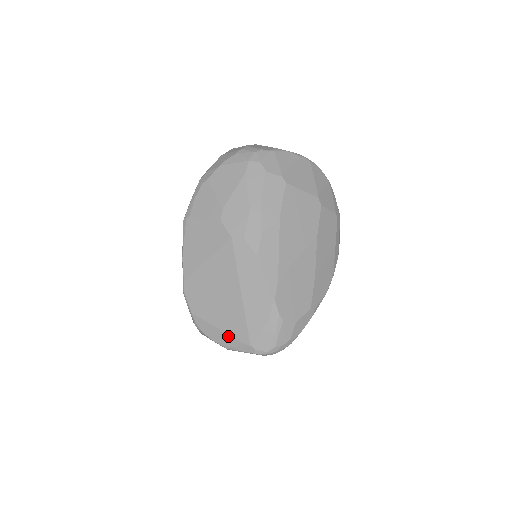
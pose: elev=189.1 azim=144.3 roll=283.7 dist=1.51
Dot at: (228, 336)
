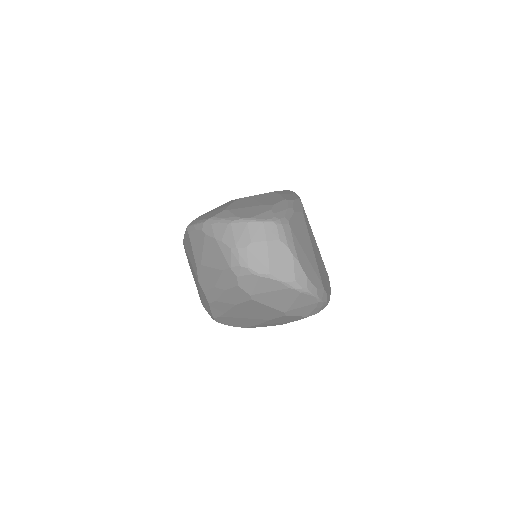
Dot at: occluded
